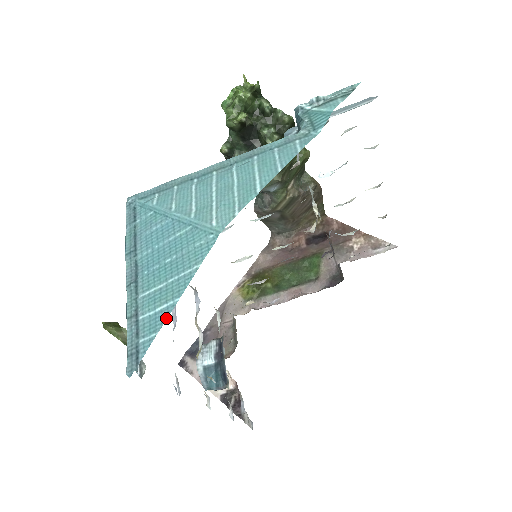
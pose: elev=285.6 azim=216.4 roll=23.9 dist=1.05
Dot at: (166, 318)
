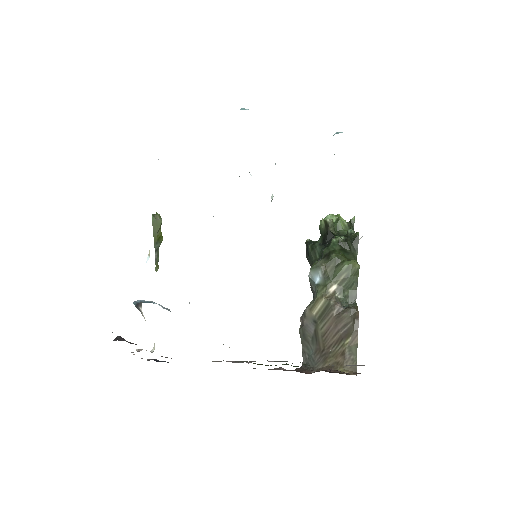
Dot at: occluded
